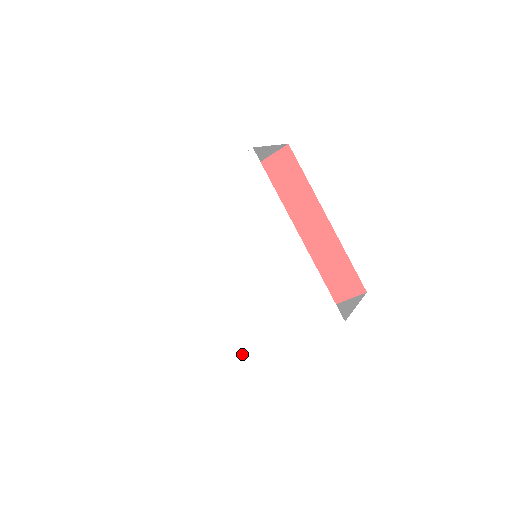
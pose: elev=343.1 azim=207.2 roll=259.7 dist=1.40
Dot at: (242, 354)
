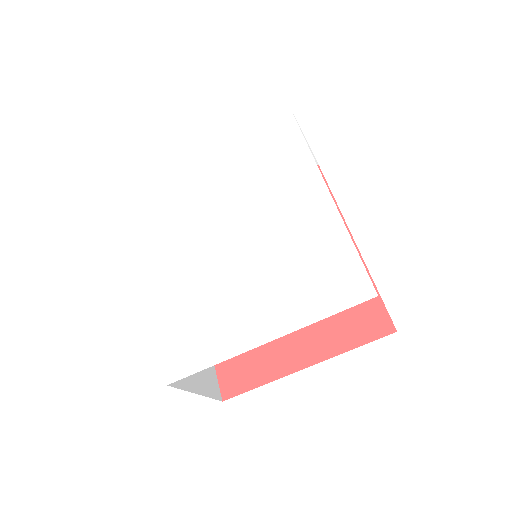
Dot at: (202, 363)
